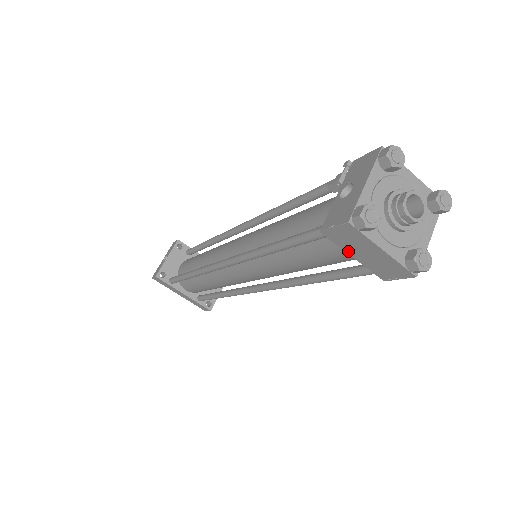
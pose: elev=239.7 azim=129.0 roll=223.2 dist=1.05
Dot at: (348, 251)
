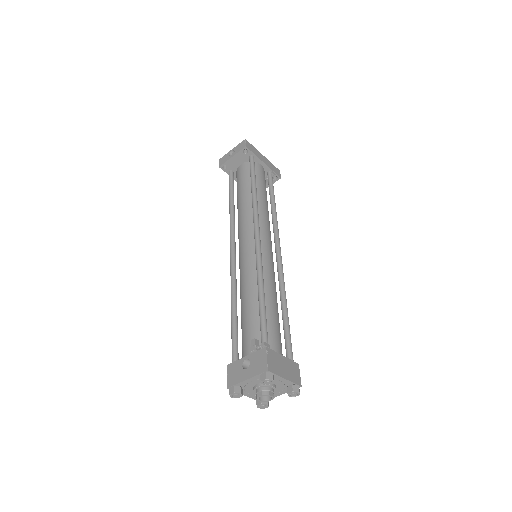
Dot at: occluded
